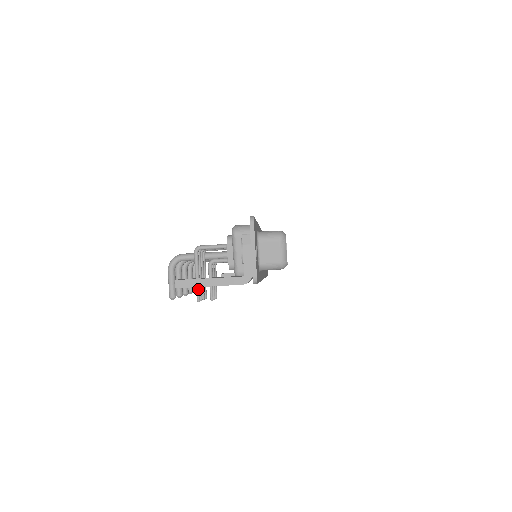
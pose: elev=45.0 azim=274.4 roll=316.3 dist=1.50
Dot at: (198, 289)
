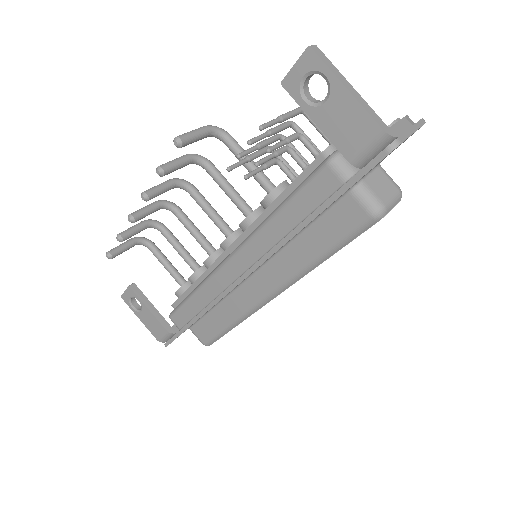
Dot at: (273, 122)
